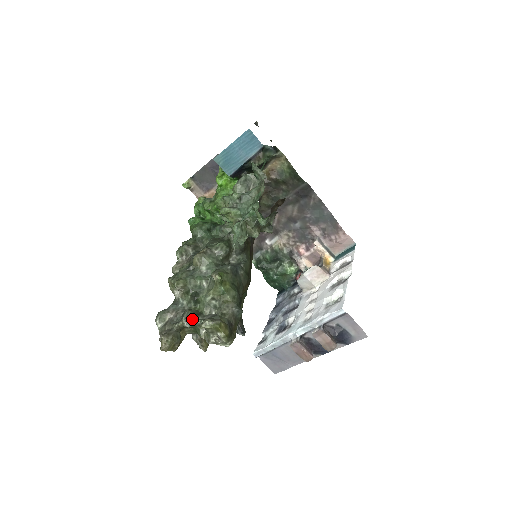
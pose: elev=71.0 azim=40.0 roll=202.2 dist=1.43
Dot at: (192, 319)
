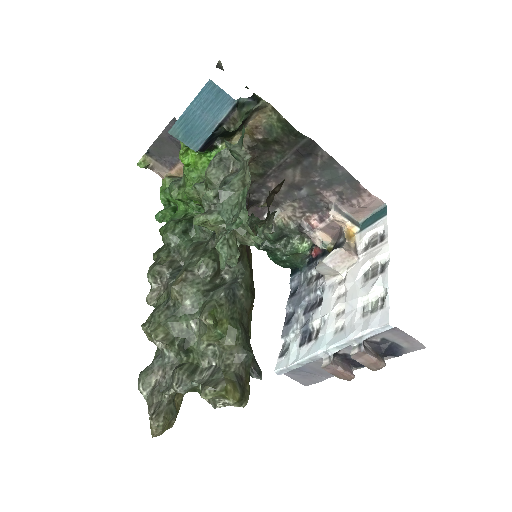
Dot at: (186, 383)
